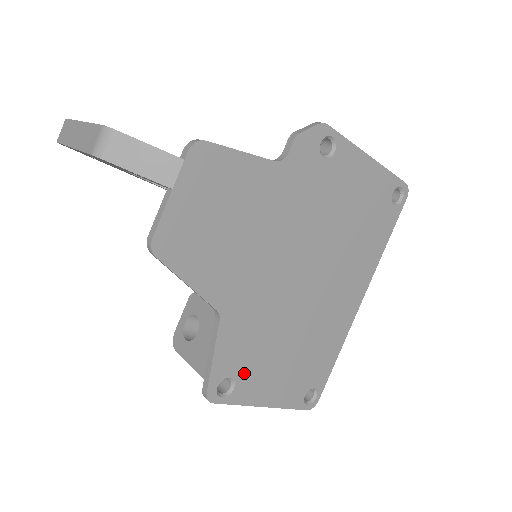
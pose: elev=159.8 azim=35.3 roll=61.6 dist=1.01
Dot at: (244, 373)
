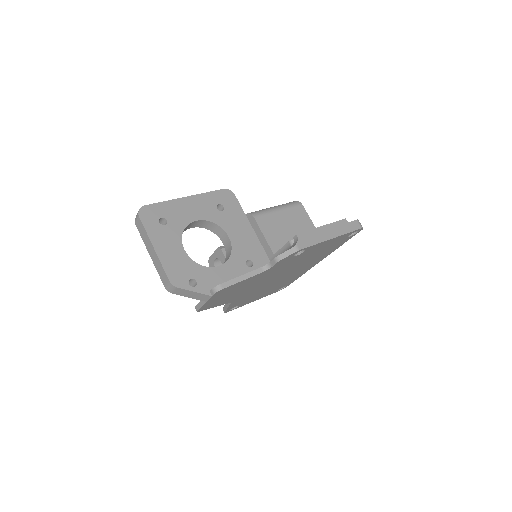
Dot at: (244, 302)
